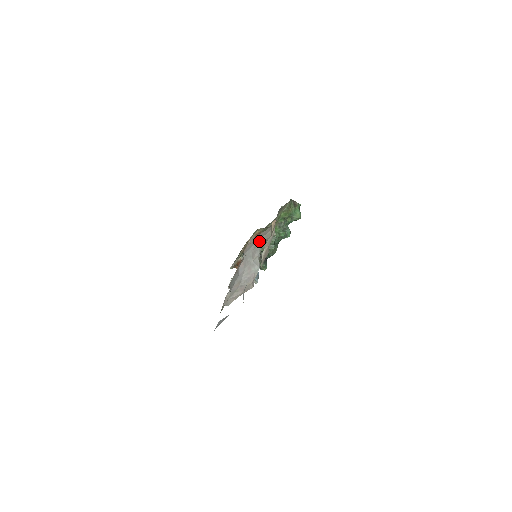
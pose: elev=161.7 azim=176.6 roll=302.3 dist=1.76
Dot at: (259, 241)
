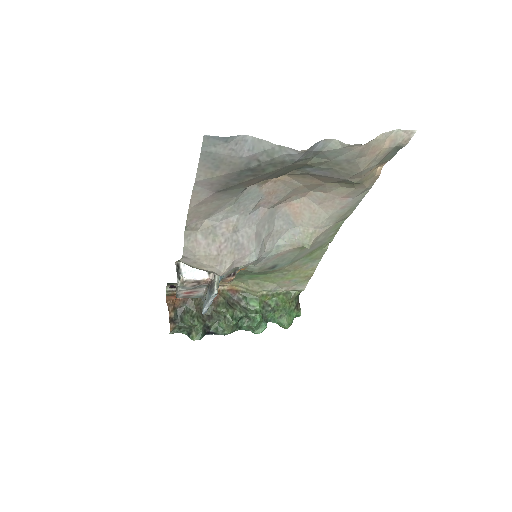
Dot at: (288, 232)
